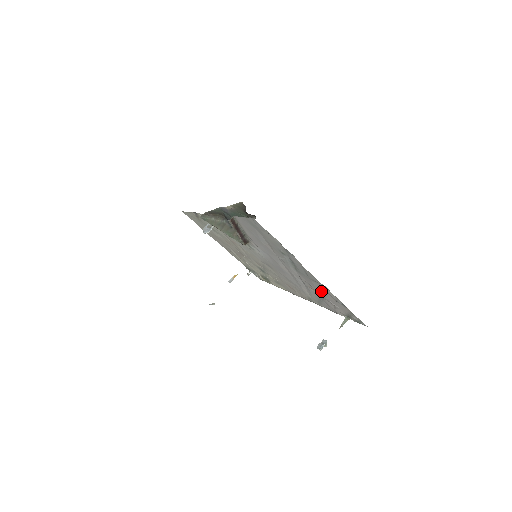
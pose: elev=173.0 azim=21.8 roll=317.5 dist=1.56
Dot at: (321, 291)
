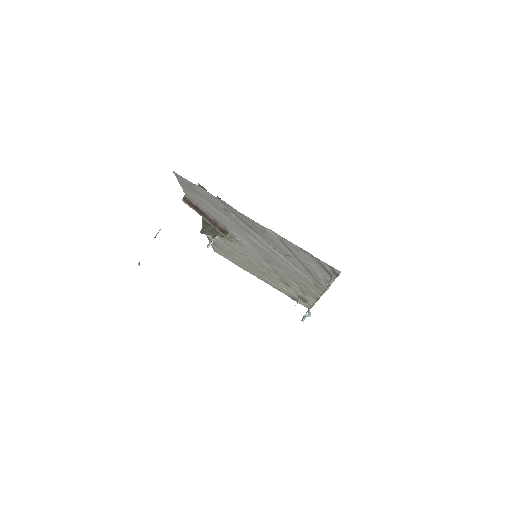
Dot at: (285, 248)
